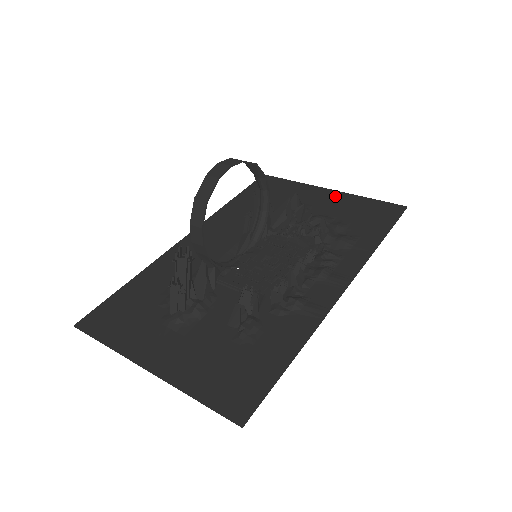
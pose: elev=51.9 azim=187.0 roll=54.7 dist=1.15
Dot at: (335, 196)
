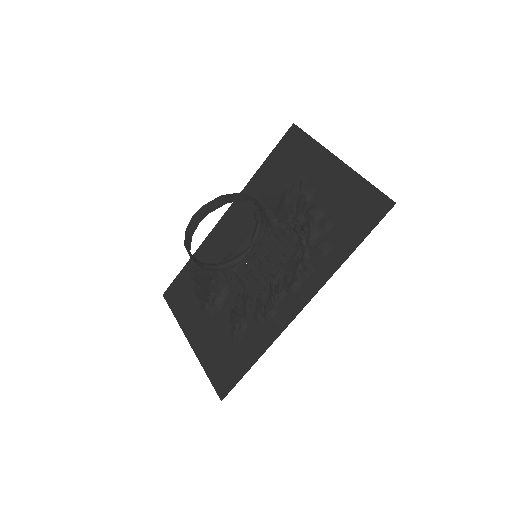
Dot at: (339, 173)
